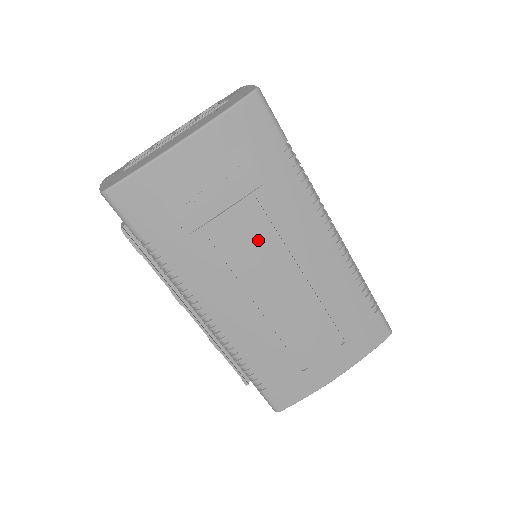
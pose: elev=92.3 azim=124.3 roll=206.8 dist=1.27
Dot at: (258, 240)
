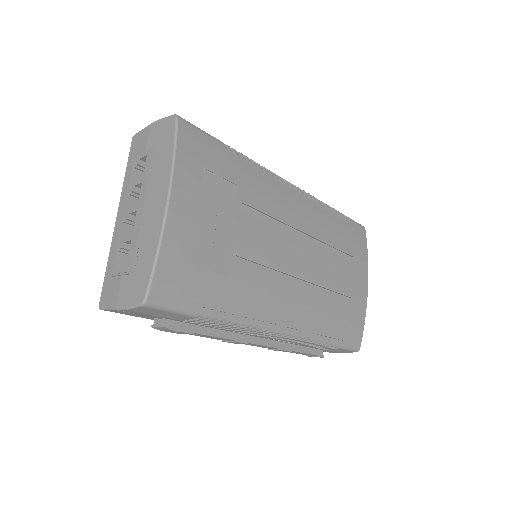
Dot at: (266, 234)
